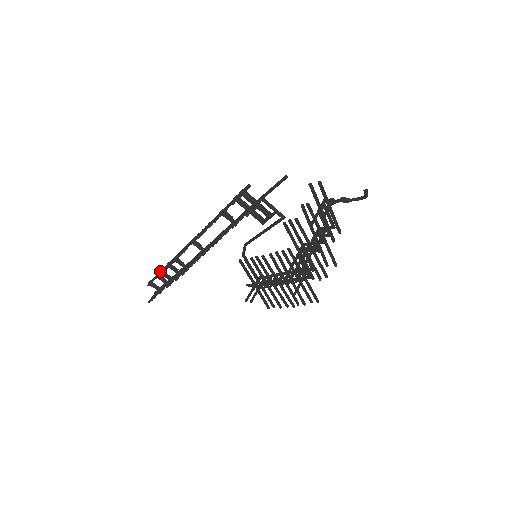
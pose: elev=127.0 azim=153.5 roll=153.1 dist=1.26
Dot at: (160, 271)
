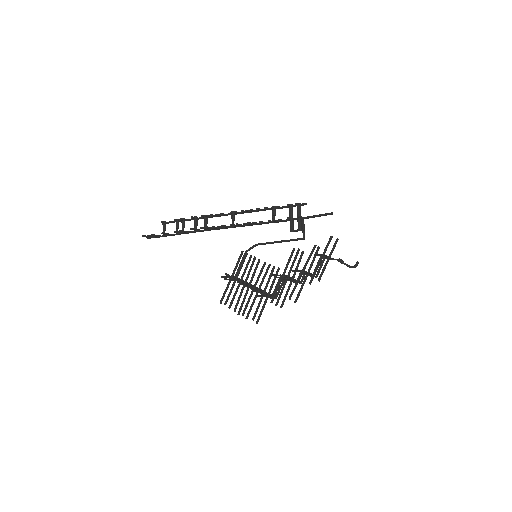
Dot at: (184, 218)
